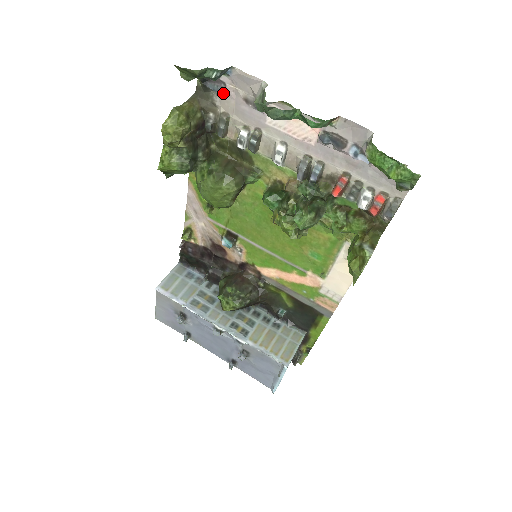
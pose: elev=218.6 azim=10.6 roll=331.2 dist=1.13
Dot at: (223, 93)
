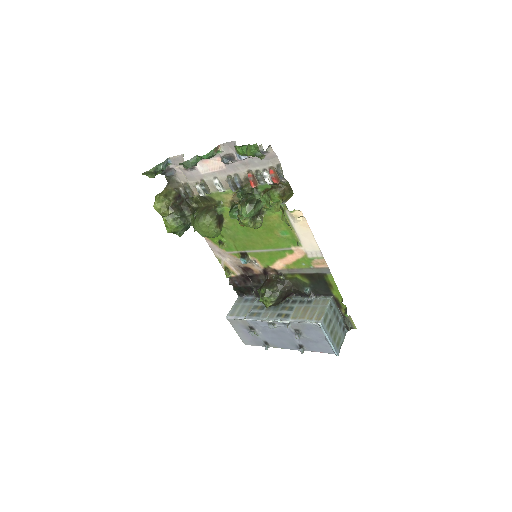
Dot at: (177, 174)
